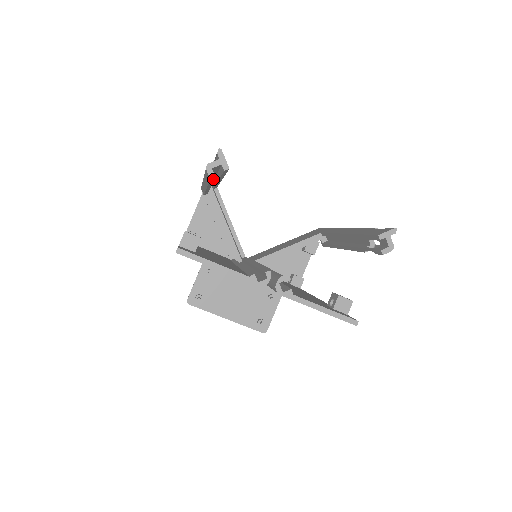
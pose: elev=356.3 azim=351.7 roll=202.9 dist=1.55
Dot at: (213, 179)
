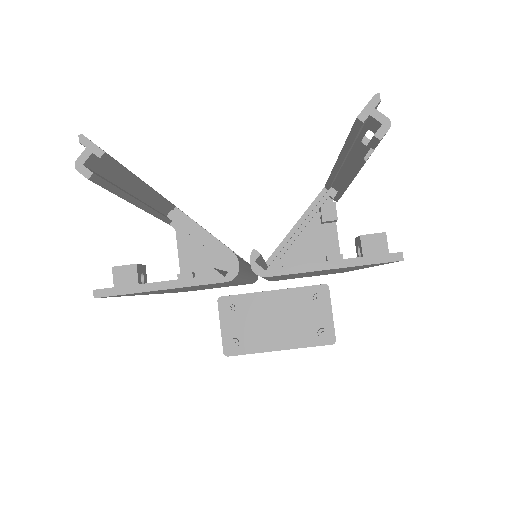
Dot at: (100, 180)
